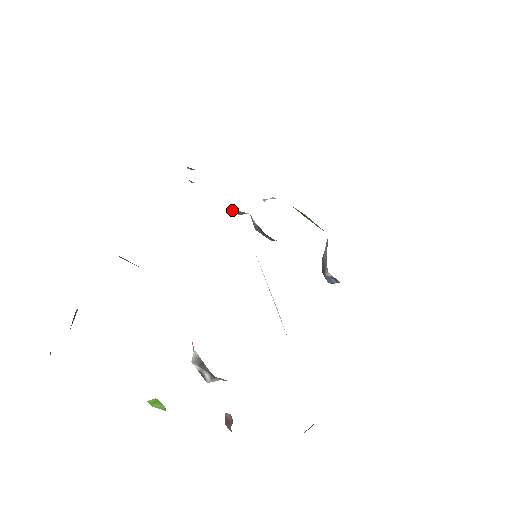
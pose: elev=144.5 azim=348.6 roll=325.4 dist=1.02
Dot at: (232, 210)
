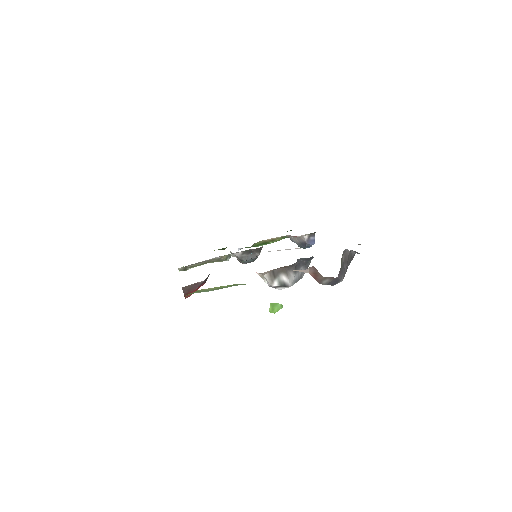
Dot at: (221, 258)
